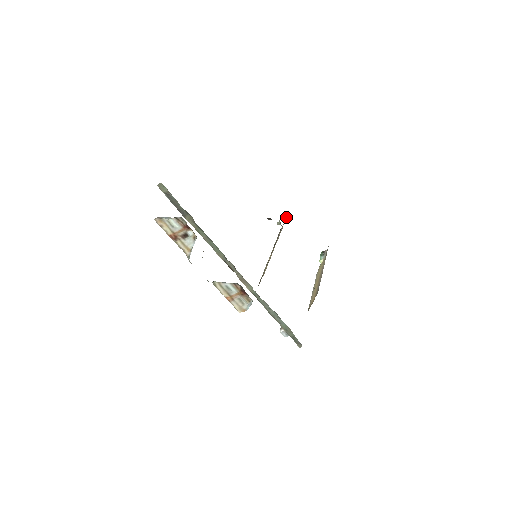
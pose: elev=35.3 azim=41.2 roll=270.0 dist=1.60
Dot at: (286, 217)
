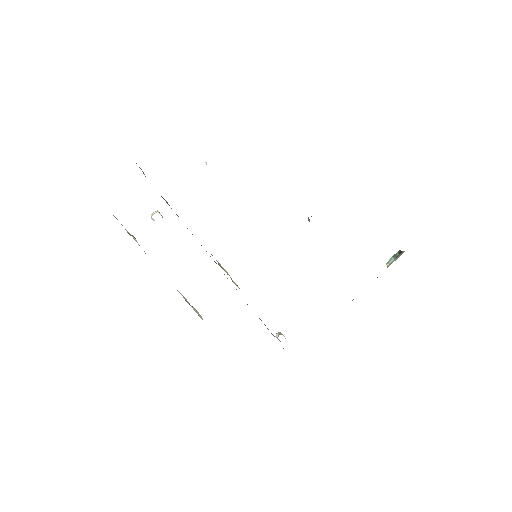
Dot at: occluded
